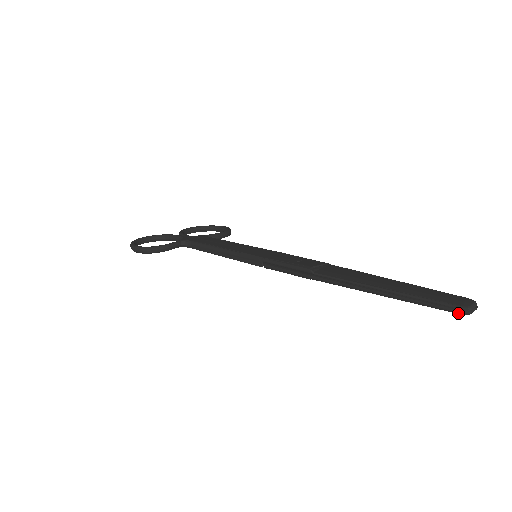
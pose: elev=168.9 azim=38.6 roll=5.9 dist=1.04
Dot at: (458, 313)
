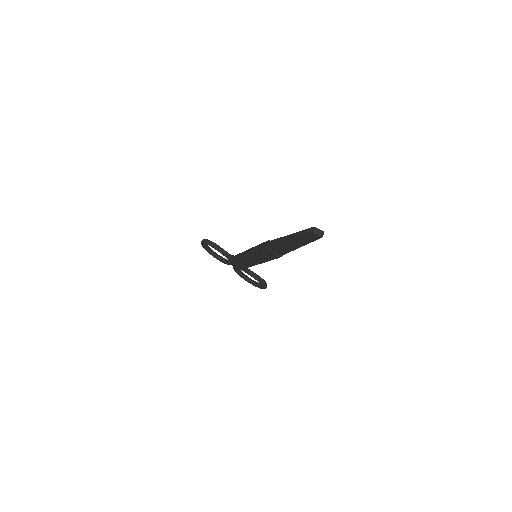
Dot at: (308, 231)
